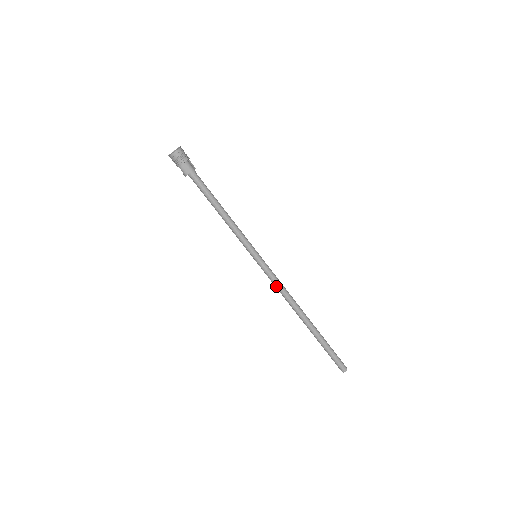
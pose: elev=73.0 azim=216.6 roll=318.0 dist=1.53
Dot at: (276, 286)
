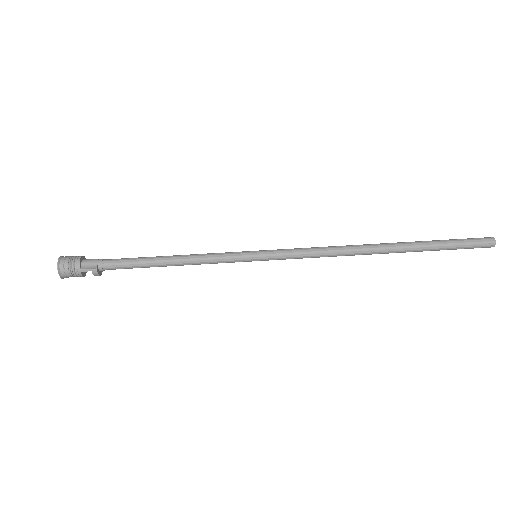
Dot at: (312, 255)
